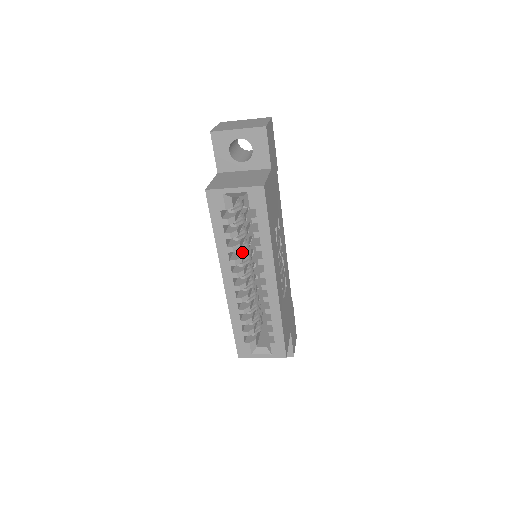
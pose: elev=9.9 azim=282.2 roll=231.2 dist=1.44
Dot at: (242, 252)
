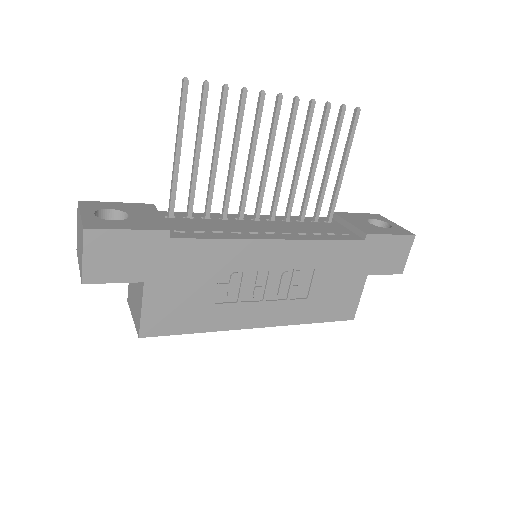
Dot at: occluded
